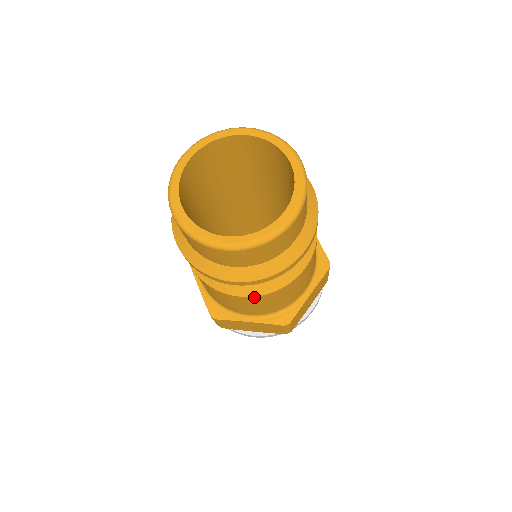
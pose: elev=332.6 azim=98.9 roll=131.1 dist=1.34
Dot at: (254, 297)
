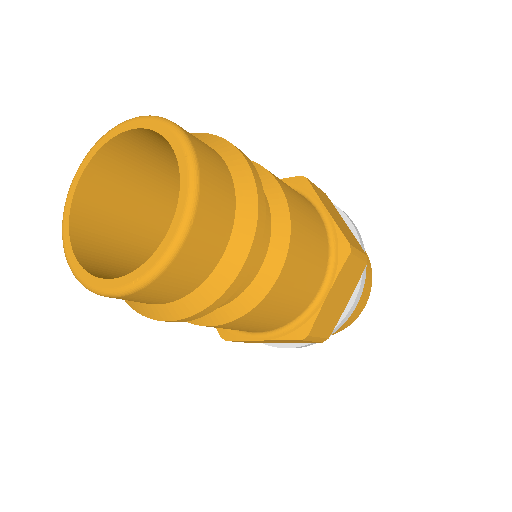
Dot at: (225, 324)
